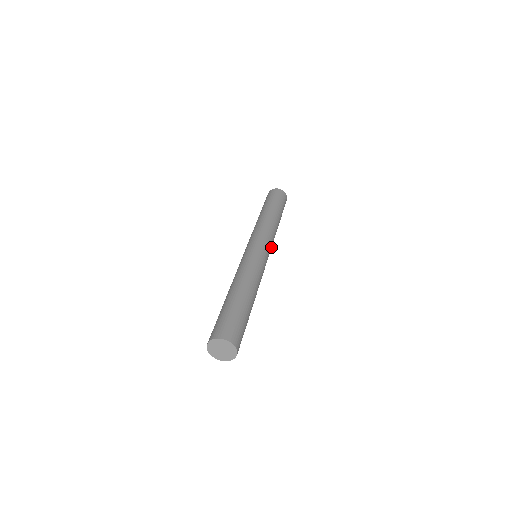
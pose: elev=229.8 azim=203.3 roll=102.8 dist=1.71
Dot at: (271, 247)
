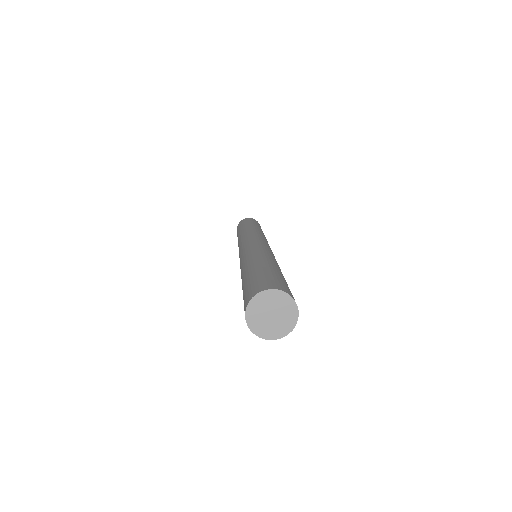
Dot at: occluded
